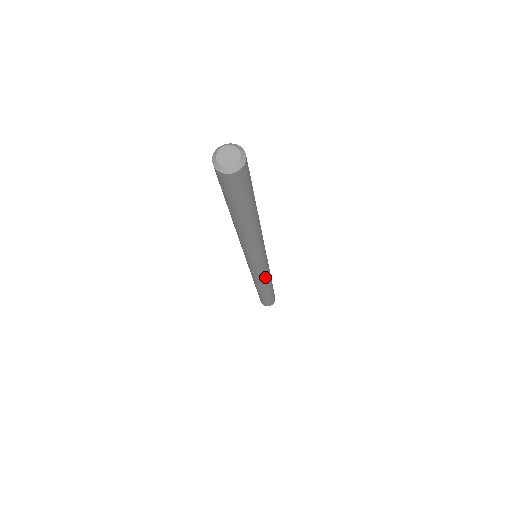
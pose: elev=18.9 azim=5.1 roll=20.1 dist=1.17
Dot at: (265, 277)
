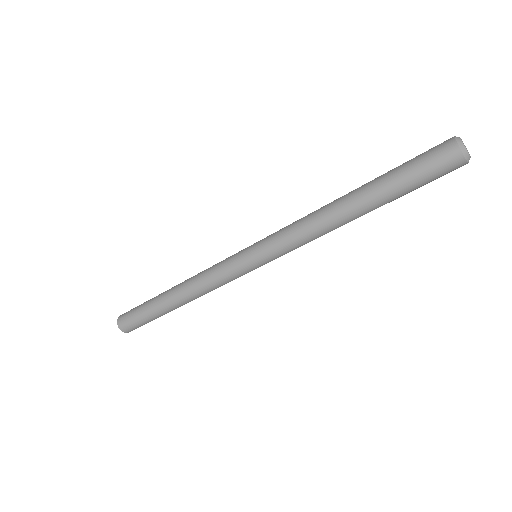
Dot at: occluded
